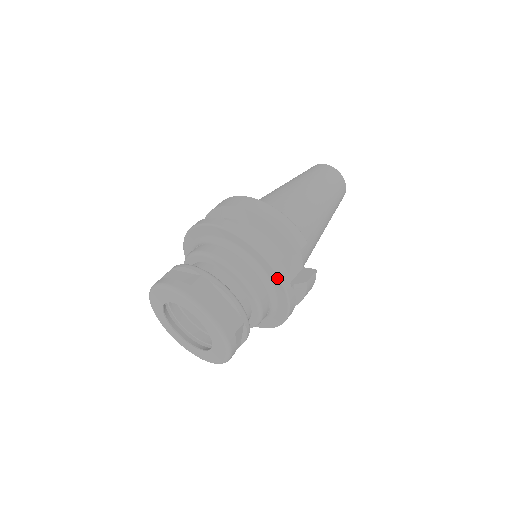
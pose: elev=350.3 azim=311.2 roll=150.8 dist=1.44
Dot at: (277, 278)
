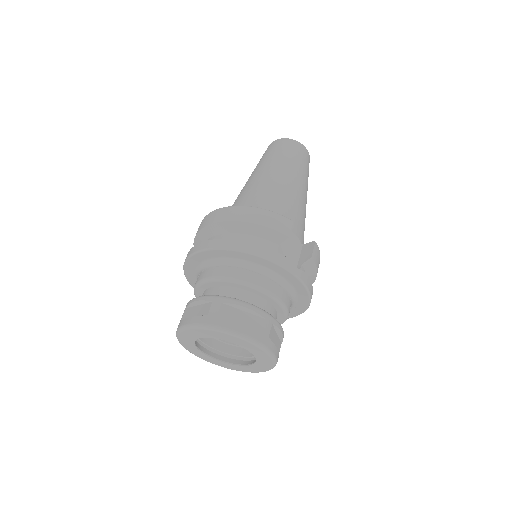
Dot at: (281, 269)
